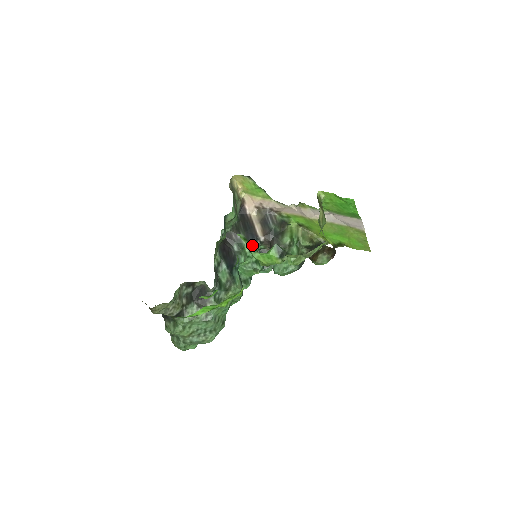
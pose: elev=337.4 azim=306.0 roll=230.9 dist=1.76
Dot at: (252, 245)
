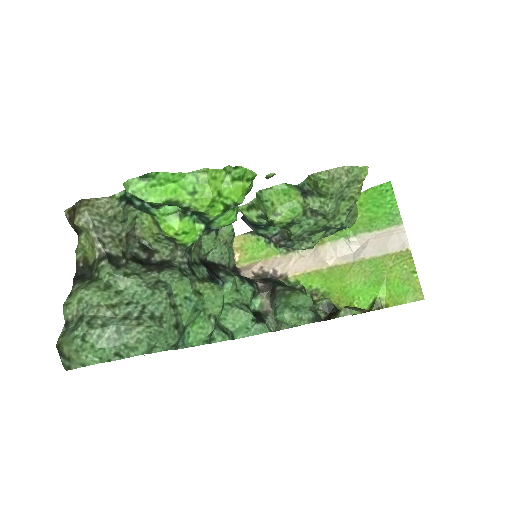
Dot at: (246, 281)
